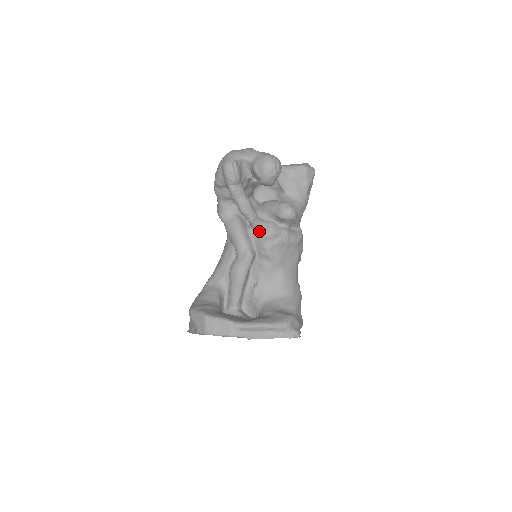
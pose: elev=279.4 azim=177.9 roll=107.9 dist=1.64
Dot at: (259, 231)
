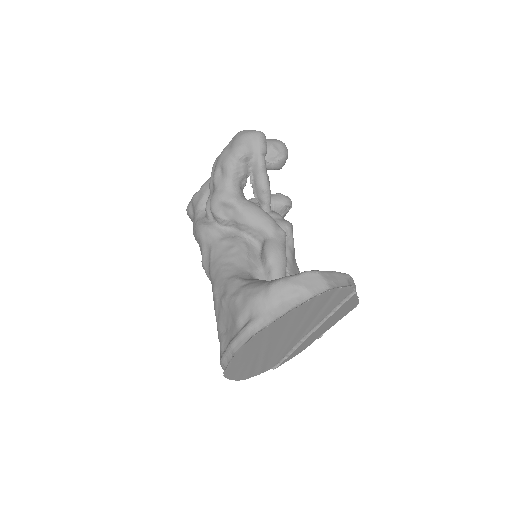
Dot at: (272, 216)
